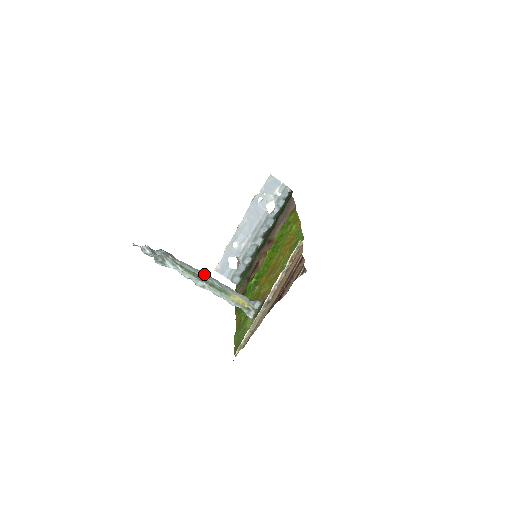
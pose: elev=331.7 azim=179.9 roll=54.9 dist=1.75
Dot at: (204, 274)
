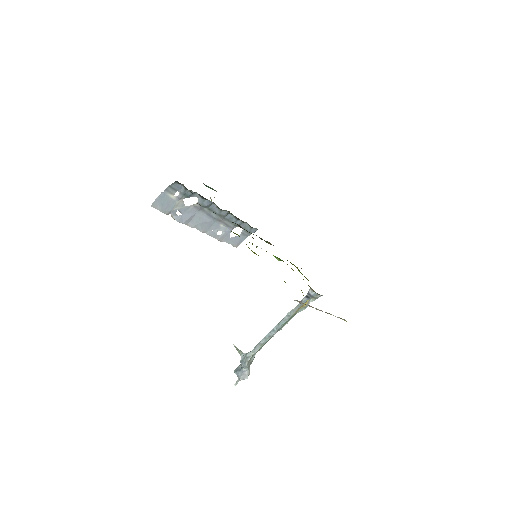
Dot at: (271, 333)
